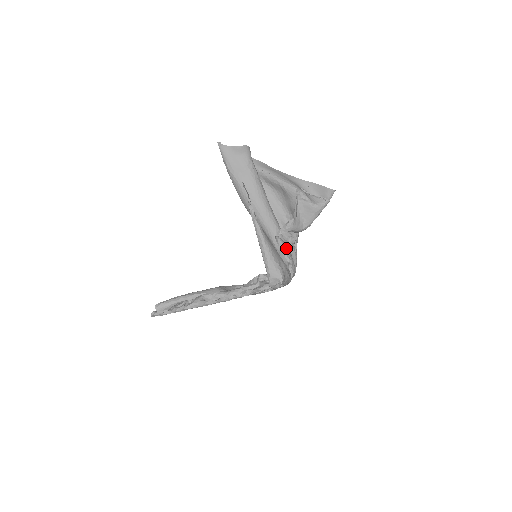
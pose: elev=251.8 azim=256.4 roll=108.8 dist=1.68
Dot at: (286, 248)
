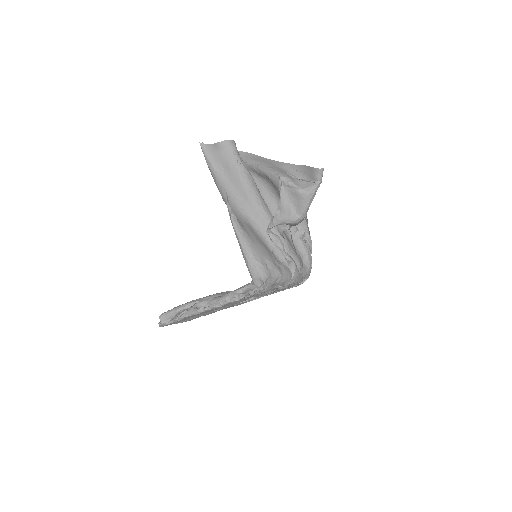
Dot at: (282, 243)
